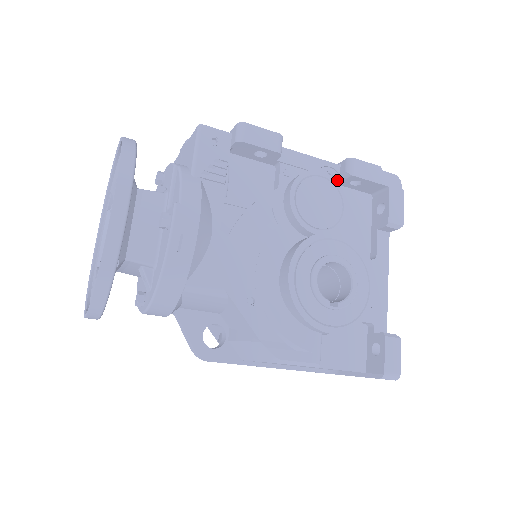
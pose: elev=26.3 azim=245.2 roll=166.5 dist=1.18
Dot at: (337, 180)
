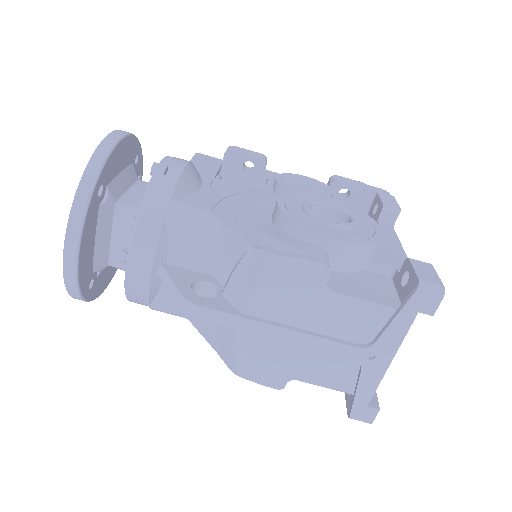
Dot at: occluded
